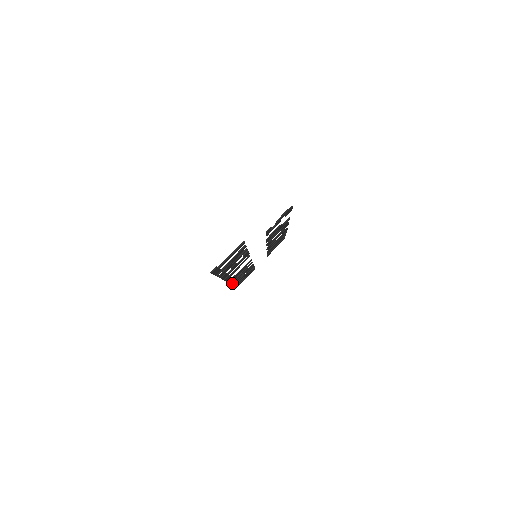
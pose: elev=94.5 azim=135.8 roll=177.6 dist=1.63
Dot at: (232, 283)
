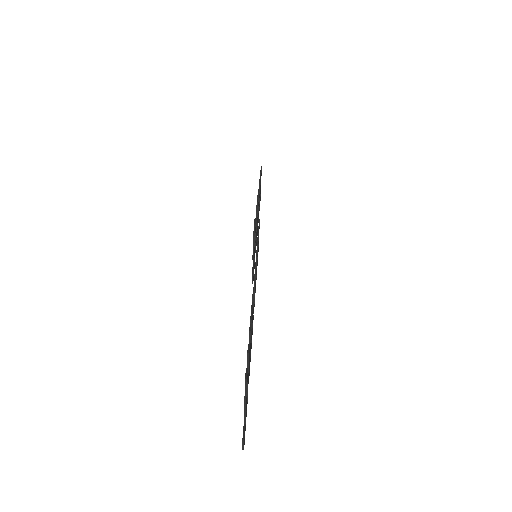
Dot at: occluded
